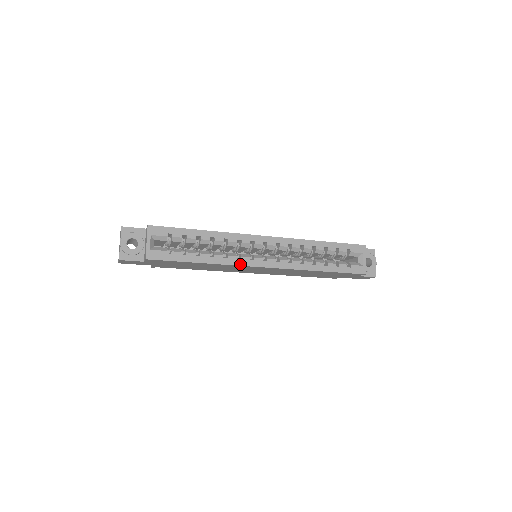
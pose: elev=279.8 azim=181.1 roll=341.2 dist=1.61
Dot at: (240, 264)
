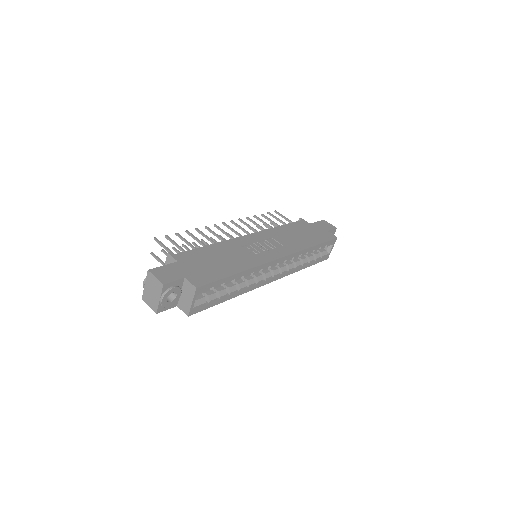
Dot at: (255, 288)
